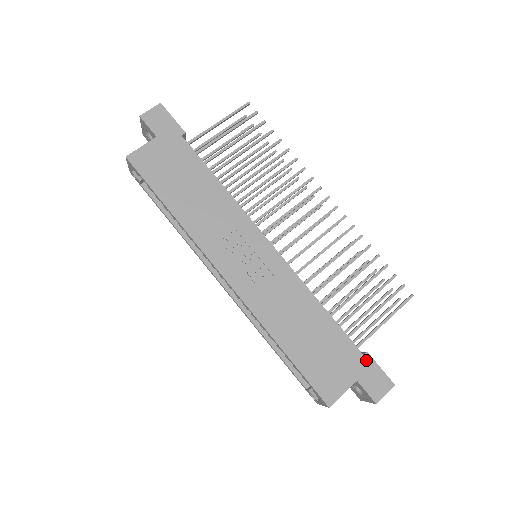
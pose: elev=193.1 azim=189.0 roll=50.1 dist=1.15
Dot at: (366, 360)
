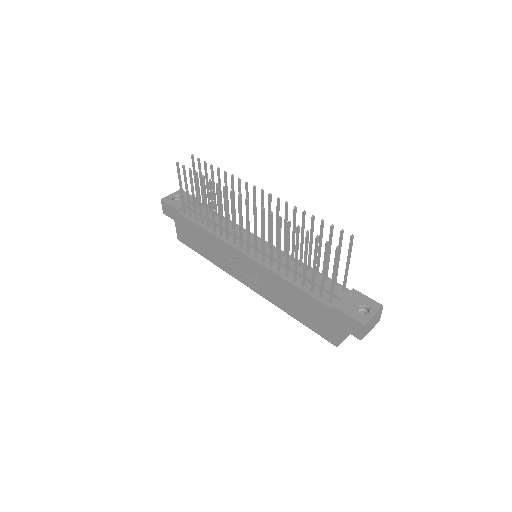
Dot at: (336, 312)
